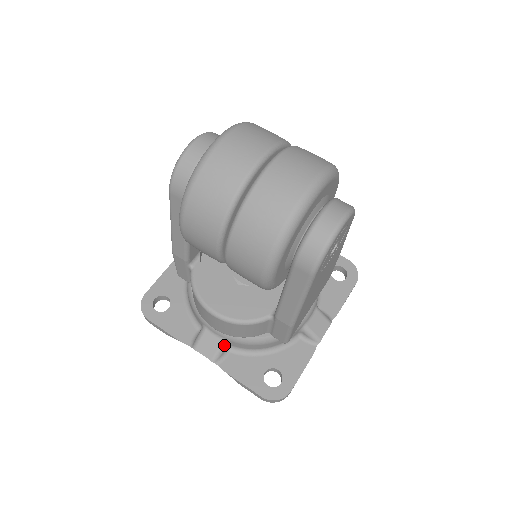
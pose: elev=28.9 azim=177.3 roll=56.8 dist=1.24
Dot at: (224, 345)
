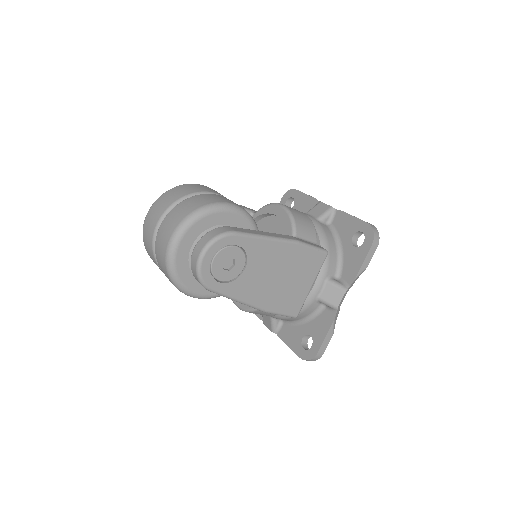
Dot at: (273, 320)
